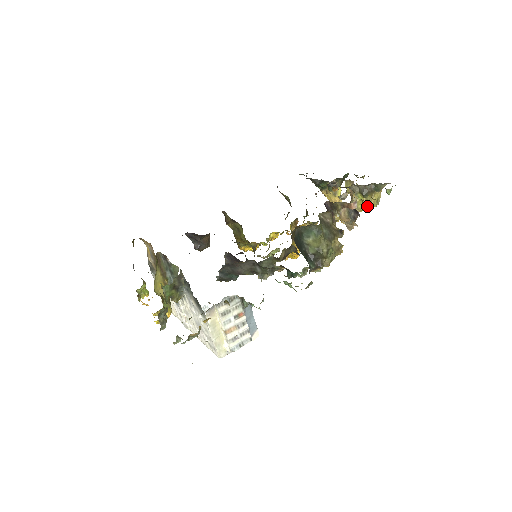
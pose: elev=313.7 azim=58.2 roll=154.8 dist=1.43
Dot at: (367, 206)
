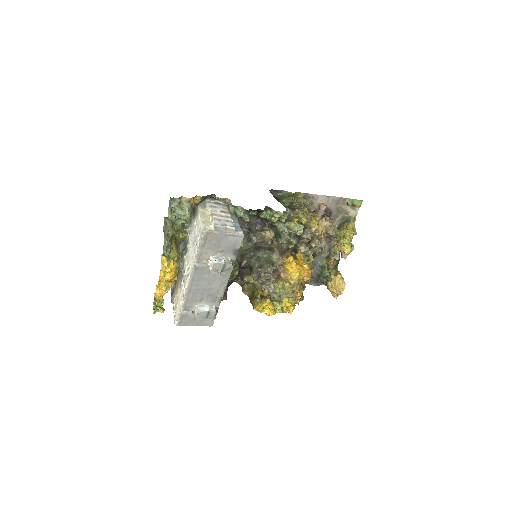
Dot at: (347, 235)
